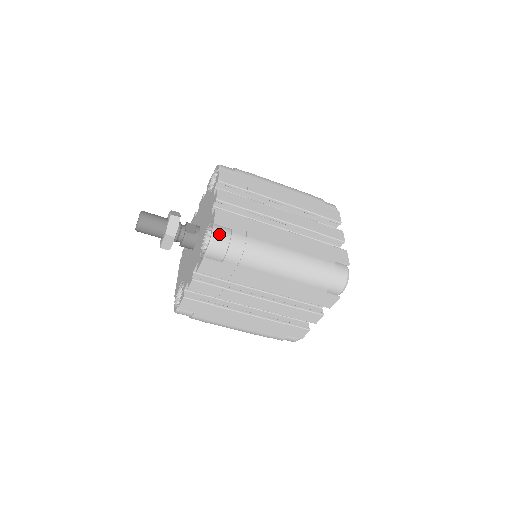
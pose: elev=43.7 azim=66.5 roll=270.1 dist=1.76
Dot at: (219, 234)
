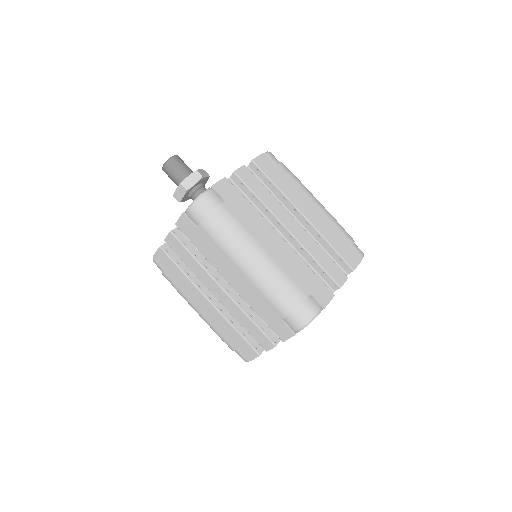
Dot at: (208, 198)
